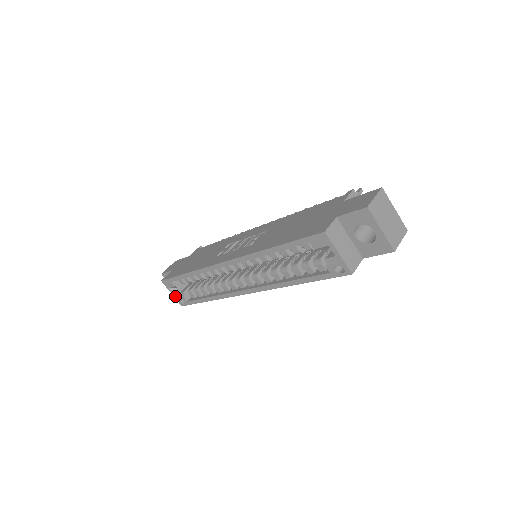
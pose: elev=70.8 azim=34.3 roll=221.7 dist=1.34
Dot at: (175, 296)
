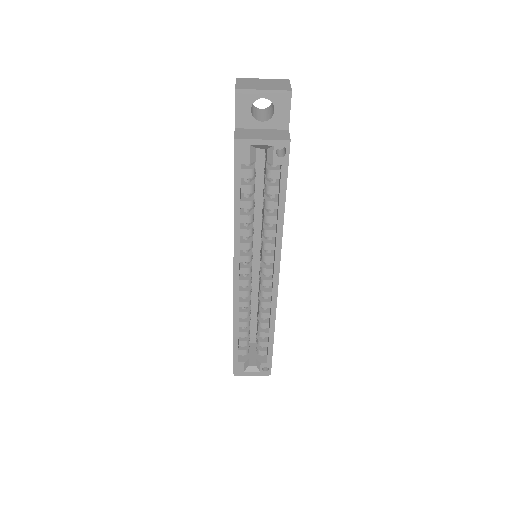
Dot at: (256, 372)
